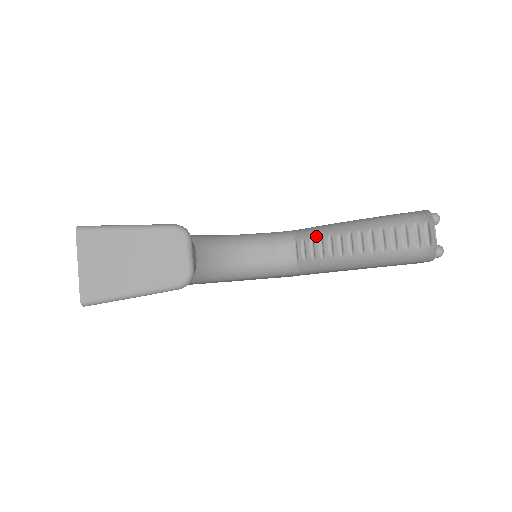
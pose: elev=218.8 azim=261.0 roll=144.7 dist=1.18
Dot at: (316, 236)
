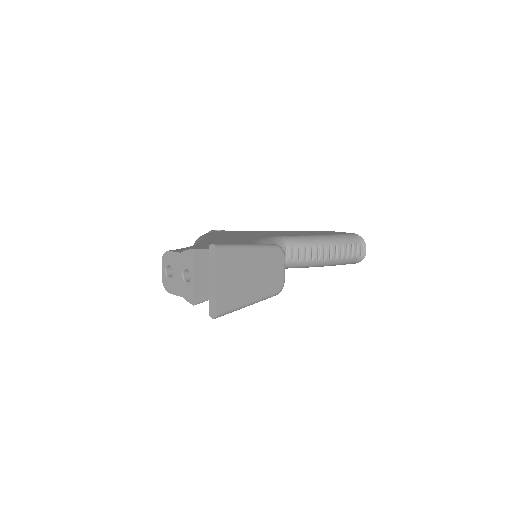
Dot at: (303, 245)
